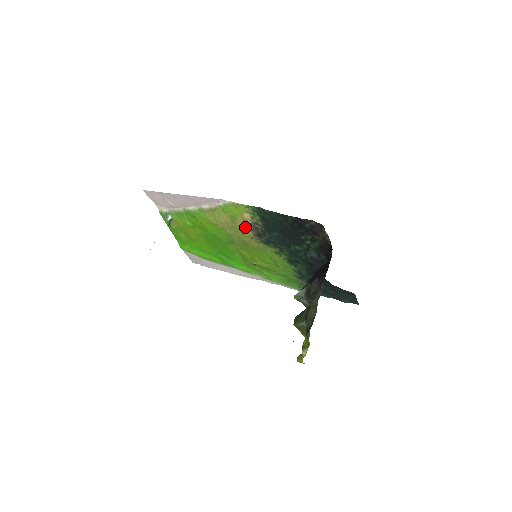
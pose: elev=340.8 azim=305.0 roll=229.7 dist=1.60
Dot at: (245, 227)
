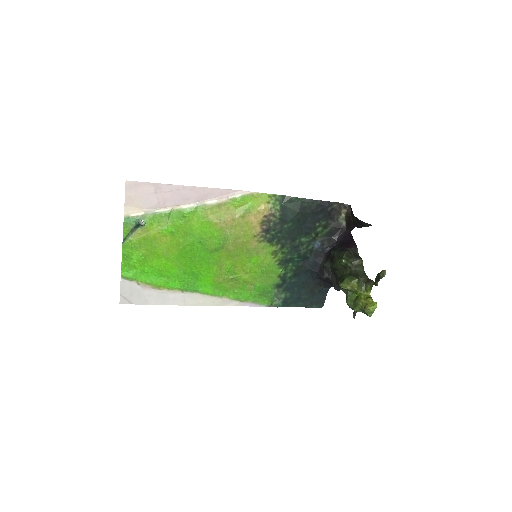
Dot at: (256, 221)
